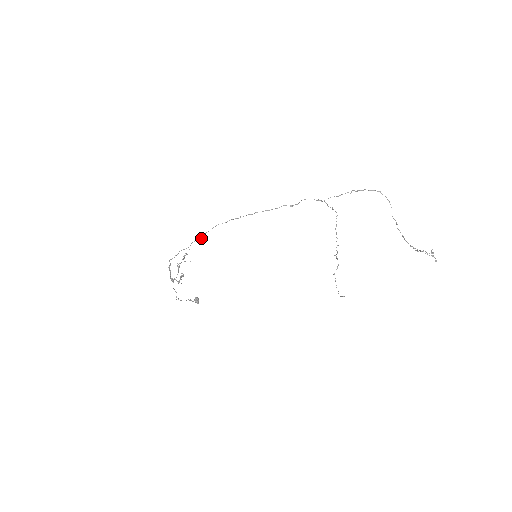
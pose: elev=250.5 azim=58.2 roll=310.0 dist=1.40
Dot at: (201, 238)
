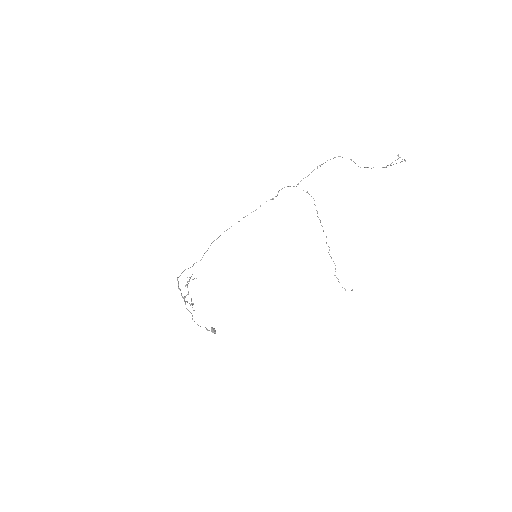
Dot at: (201, 259)
